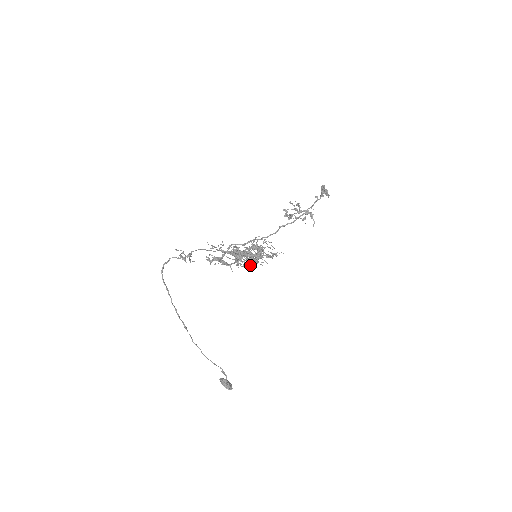
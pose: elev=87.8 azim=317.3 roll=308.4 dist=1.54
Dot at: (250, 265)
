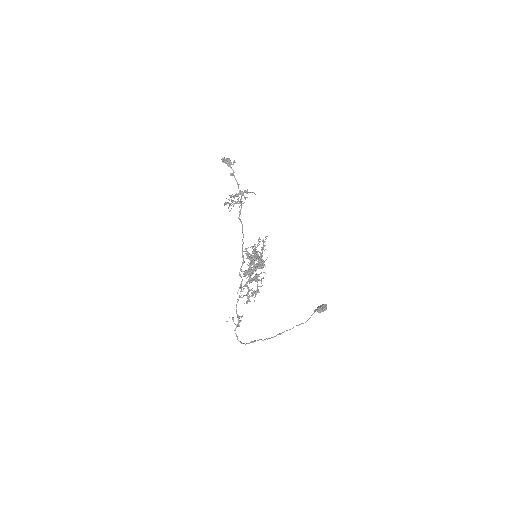
Dot at: occluded
